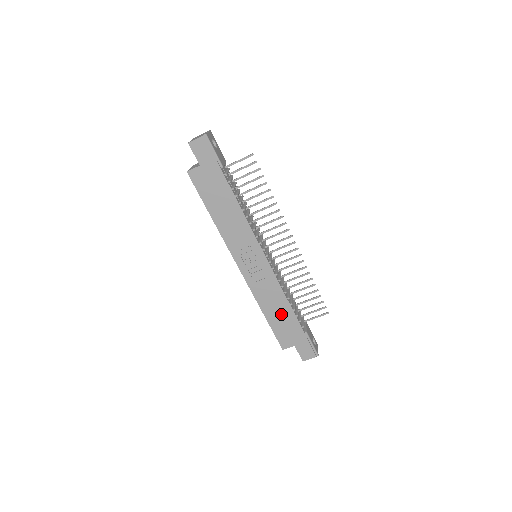
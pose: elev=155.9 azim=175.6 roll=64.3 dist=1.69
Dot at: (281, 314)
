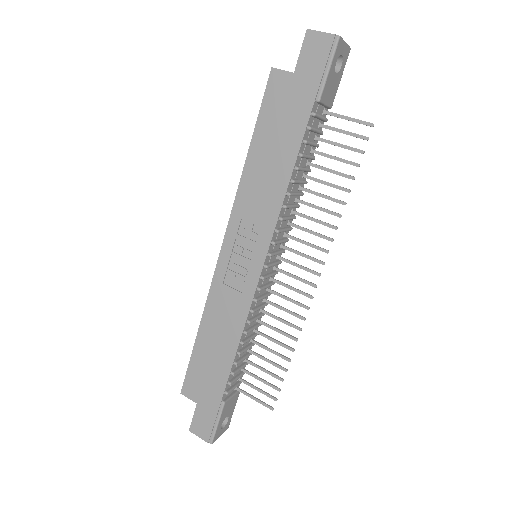
Dot at: (217, 352)
